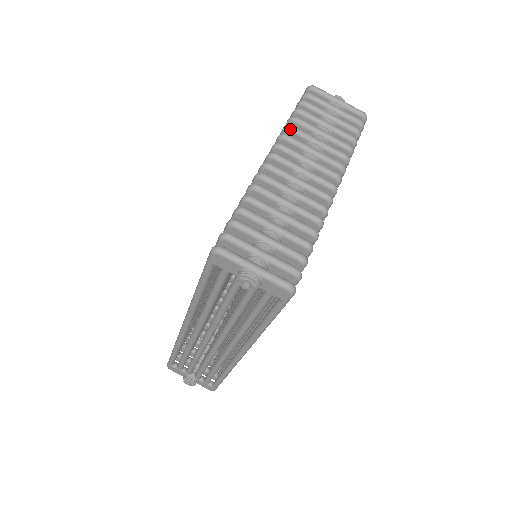
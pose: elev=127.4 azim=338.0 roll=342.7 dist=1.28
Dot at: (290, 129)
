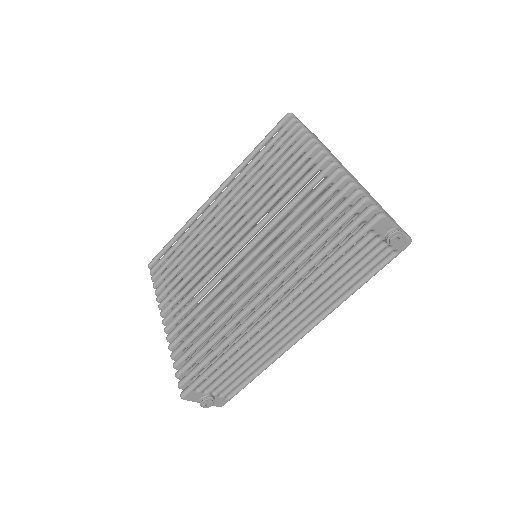
Dot at: (316, 140)
